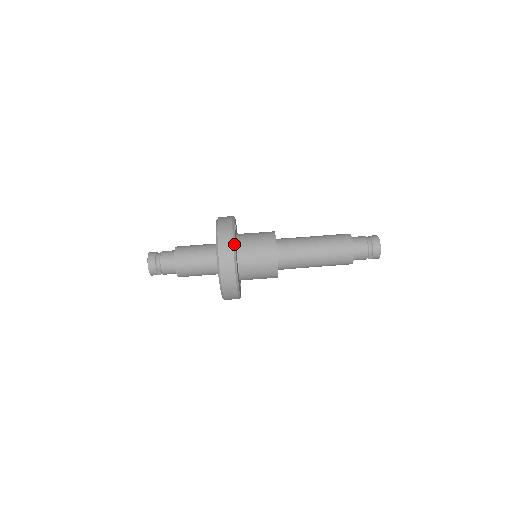
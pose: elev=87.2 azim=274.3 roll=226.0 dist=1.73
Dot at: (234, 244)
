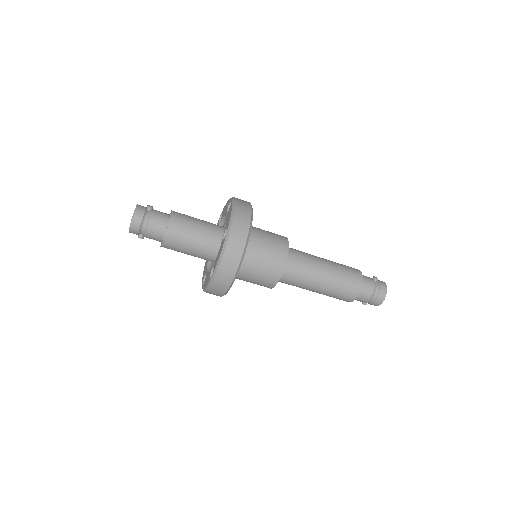
Dot at: (232, 283)
